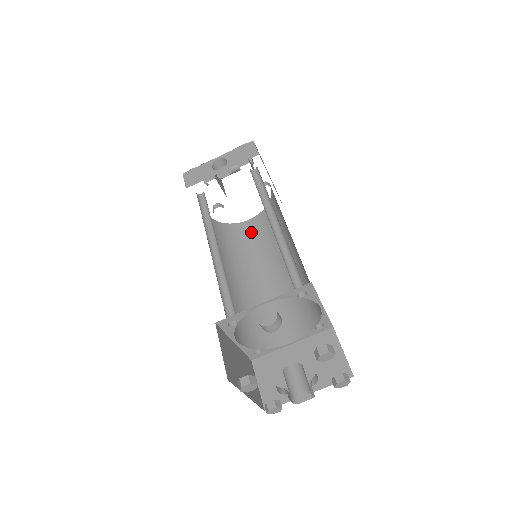
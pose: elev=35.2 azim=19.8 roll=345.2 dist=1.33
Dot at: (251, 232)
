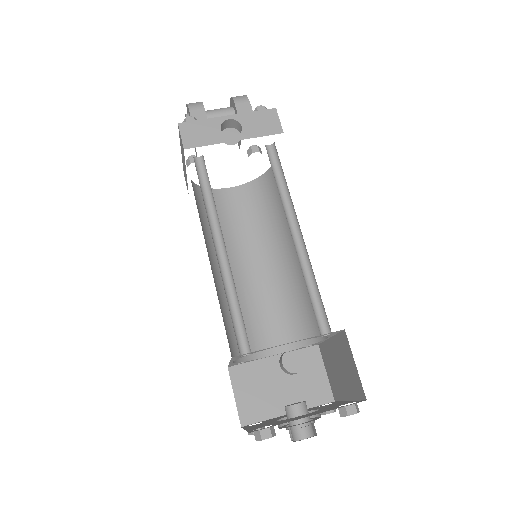
Dot at: (232, 205)
